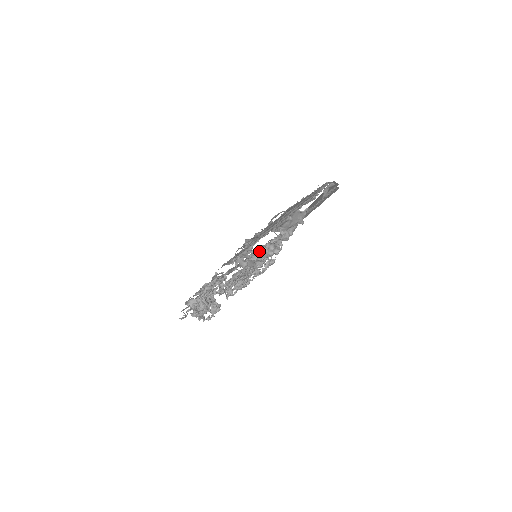
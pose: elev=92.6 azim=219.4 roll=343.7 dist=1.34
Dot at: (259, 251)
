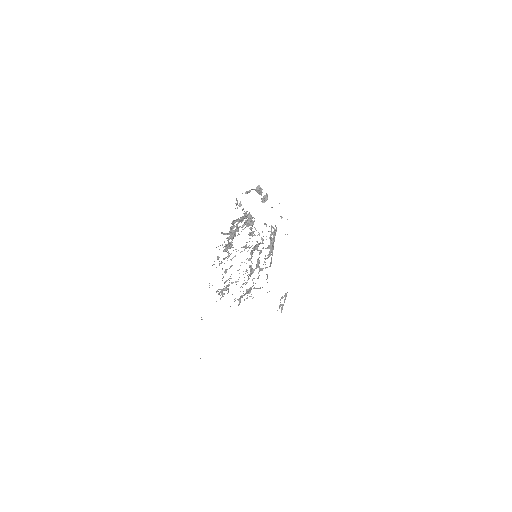
Dot at: (263, 248)
